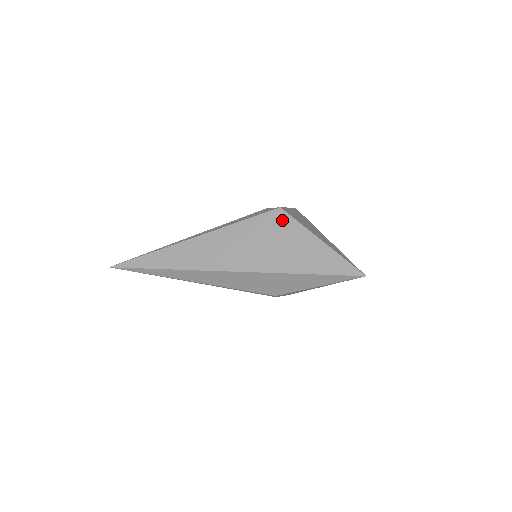
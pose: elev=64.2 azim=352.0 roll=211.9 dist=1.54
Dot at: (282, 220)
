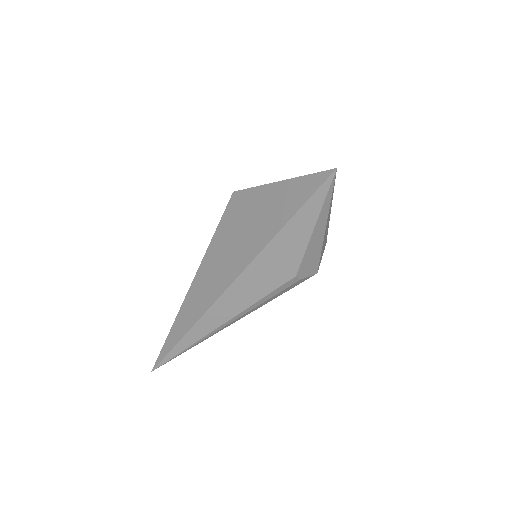
Dot at: (240, 200)
